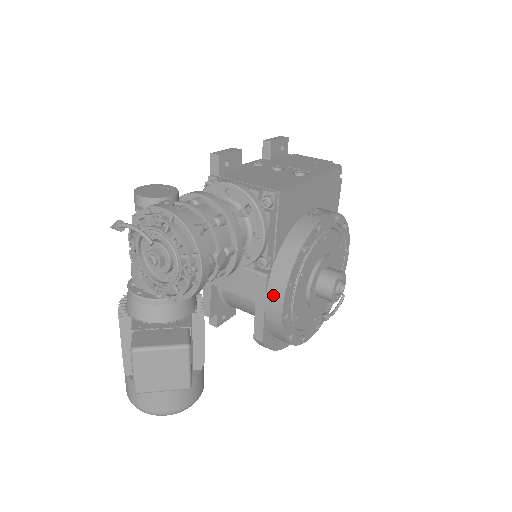
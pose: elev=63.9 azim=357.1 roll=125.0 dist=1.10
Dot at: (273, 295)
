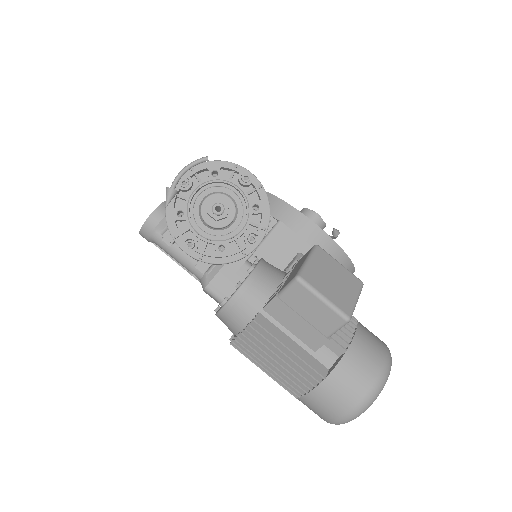
Dot at: (299, 226)
